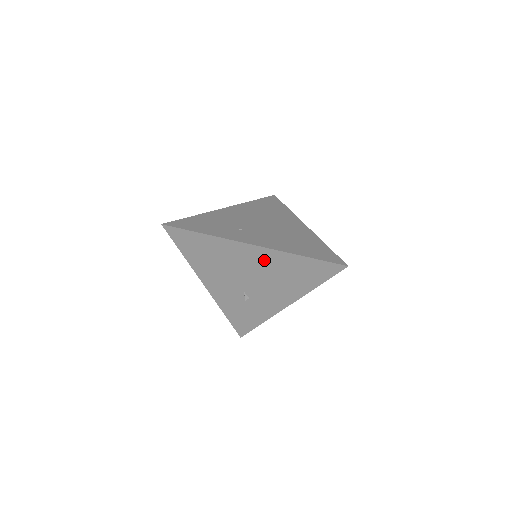
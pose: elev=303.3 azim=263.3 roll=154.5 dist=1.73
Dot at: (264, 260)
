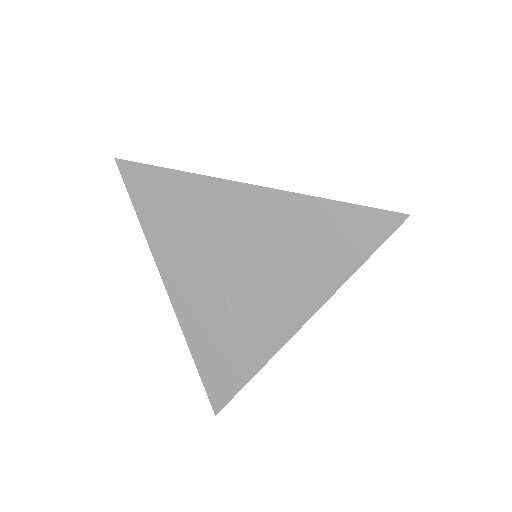
Dot at: (263, 217)
